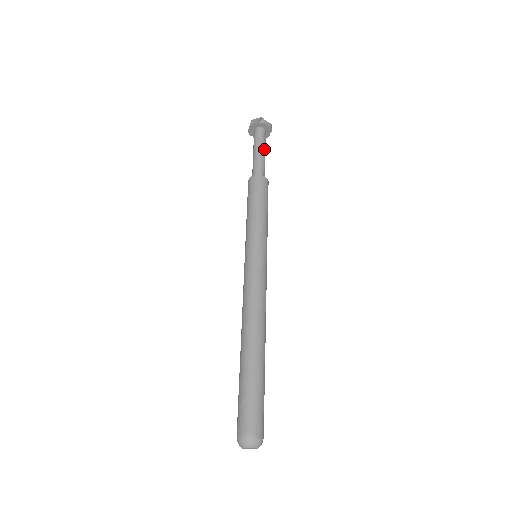
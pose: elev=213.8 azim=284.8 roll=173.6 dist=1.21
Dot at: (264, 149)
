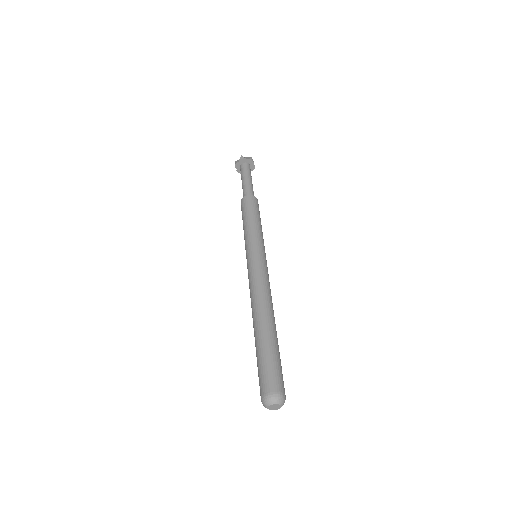
Dot at: (249, 177)
